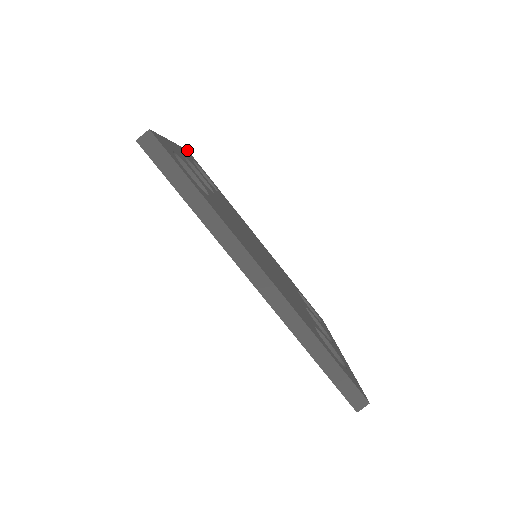
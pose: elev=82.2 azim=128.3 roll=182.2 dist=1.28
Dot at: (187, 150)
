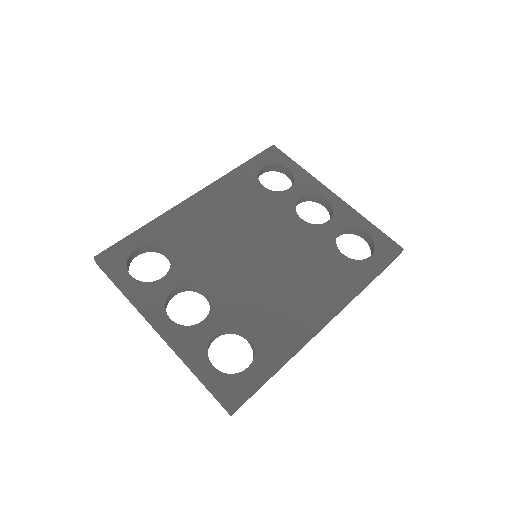
Dot at: (99, 262)
